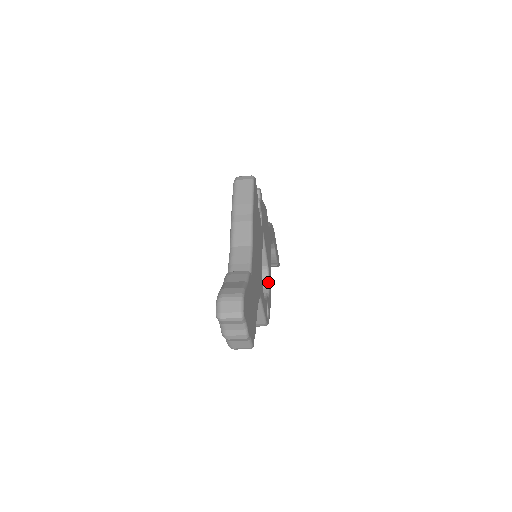
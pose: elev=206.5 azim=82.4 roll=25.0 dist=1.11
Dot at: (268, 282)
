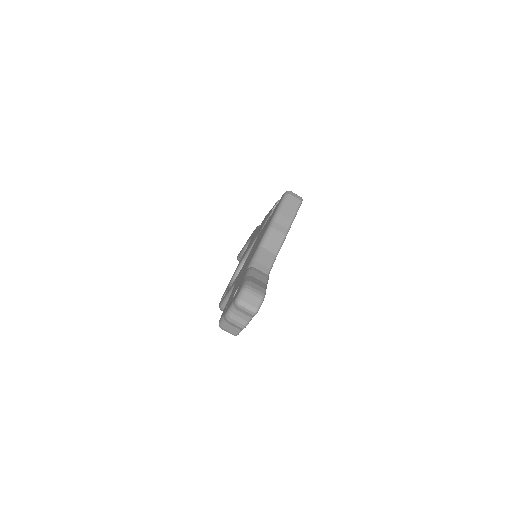
Dot at: occluded
